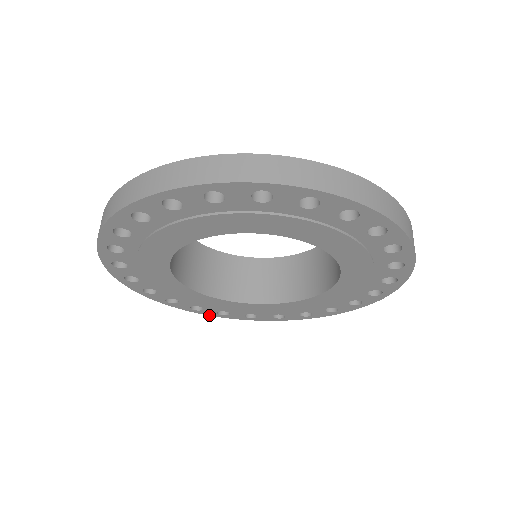
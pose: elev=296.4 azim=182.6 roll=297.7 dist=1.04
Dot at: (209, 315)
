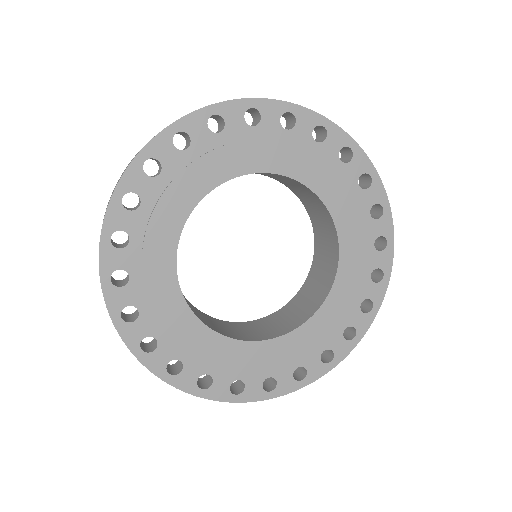
Dot at: (107, 306)
